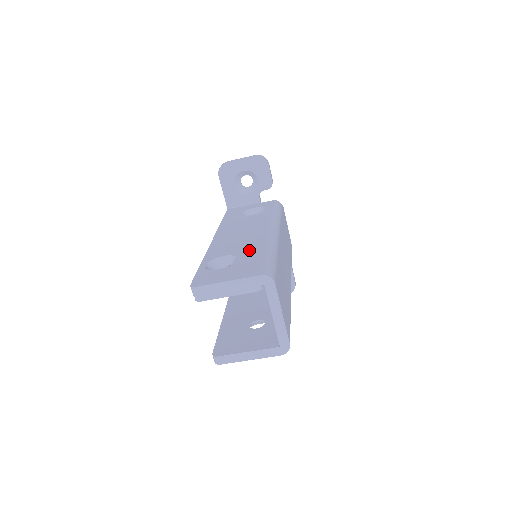
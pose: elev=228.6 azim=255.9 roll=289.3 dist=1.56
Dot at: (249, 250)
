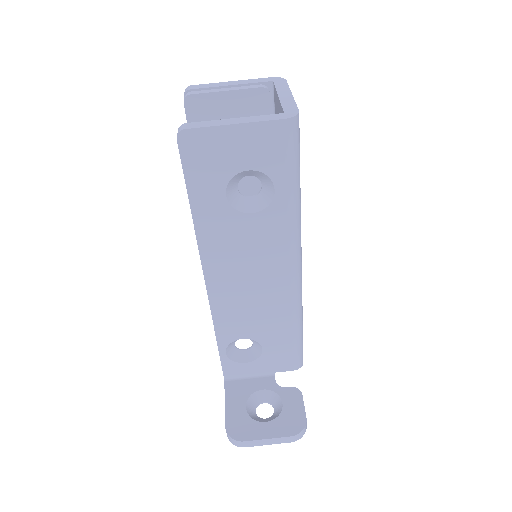
Dot at: occluded
